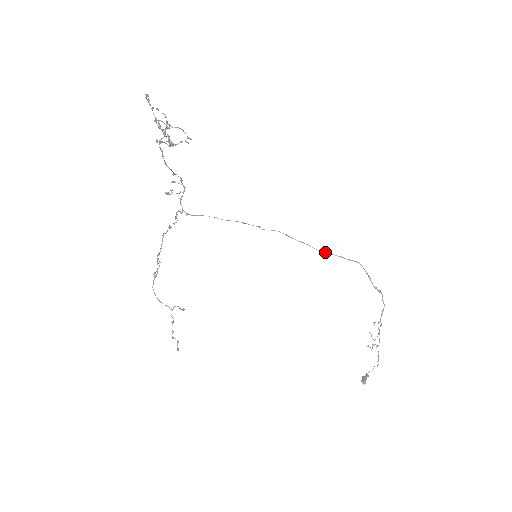
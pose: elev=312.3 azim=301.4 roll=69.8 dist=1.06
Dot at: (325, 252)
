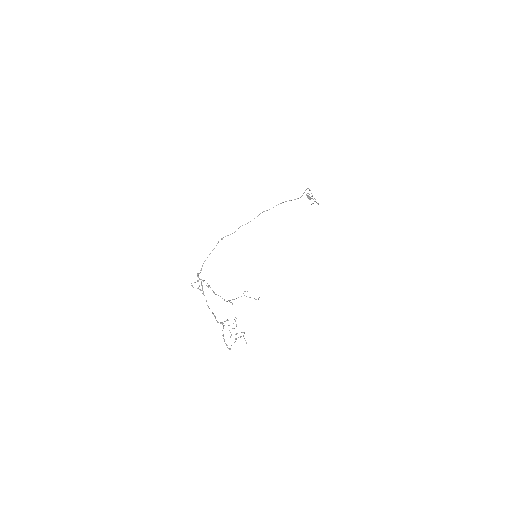
Dot at: occluded
